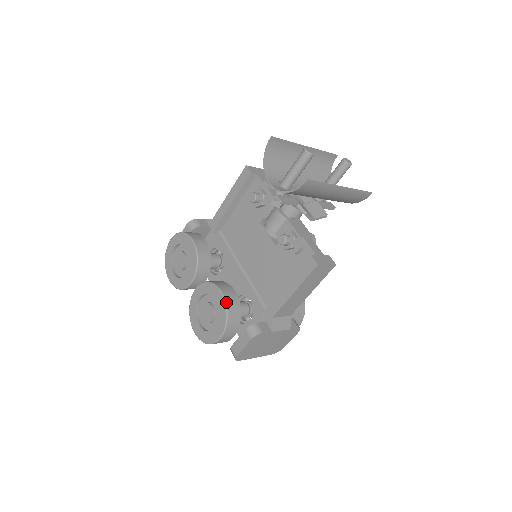
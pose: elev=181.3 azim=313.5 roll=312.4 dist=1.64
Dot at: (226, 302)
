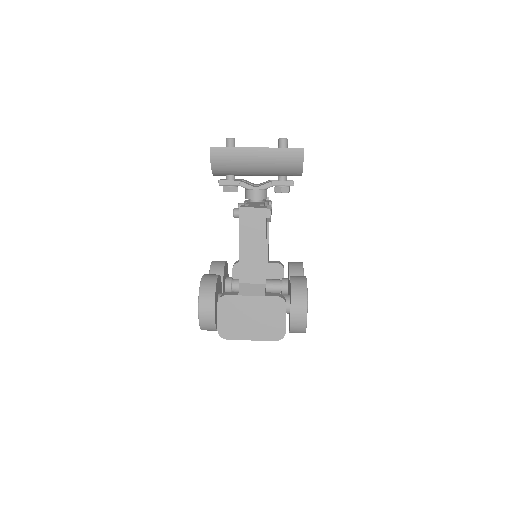
Dot at: (202, 279)
